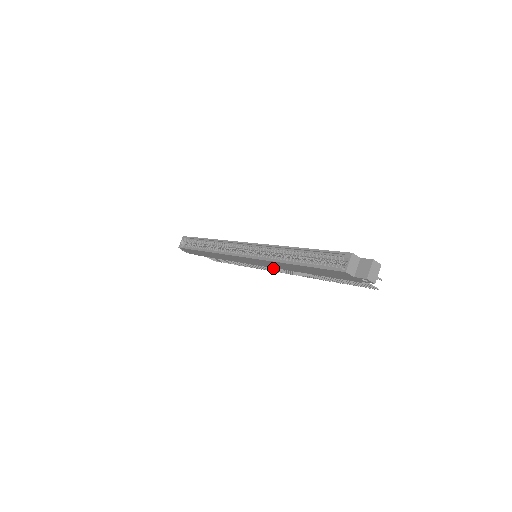
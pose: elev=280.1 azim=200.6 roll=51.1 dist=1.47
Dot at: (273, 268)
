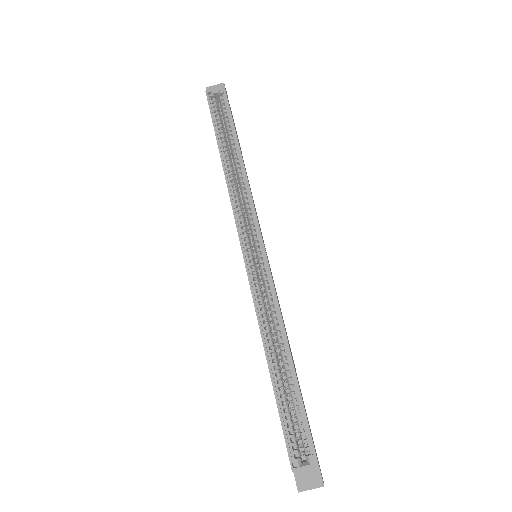
Dot at: occluded
